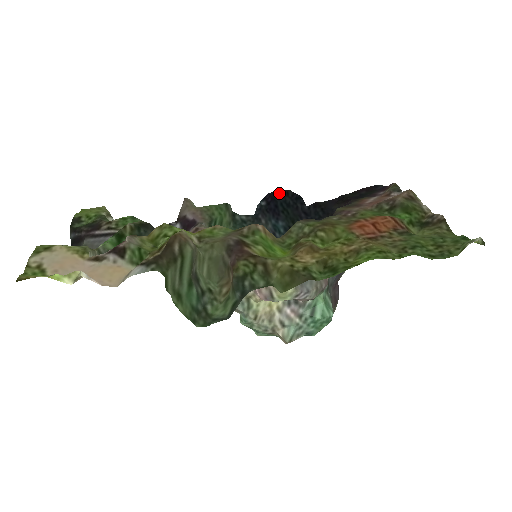
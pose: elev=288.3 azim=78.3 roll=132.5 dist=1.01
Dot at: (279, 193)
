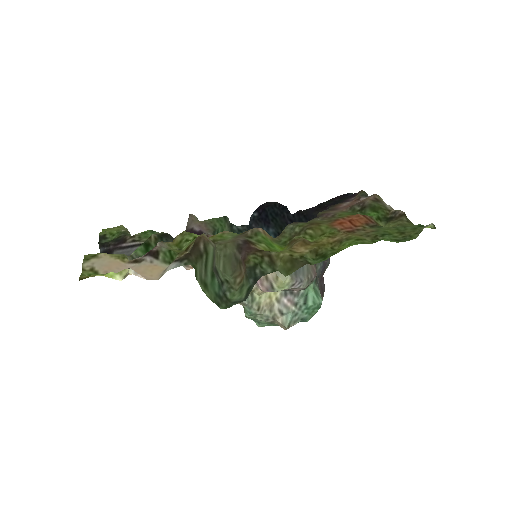
Dot at: (268, 205)
